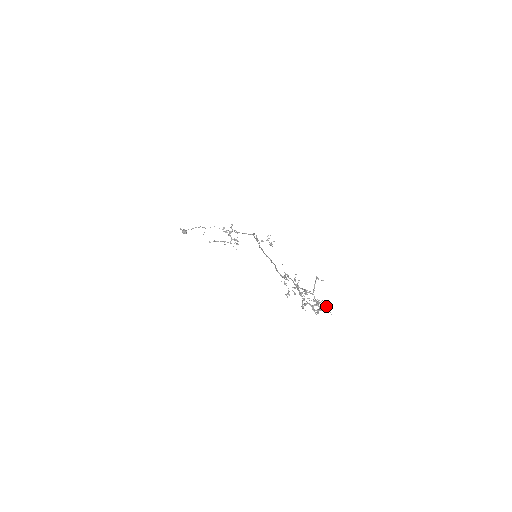
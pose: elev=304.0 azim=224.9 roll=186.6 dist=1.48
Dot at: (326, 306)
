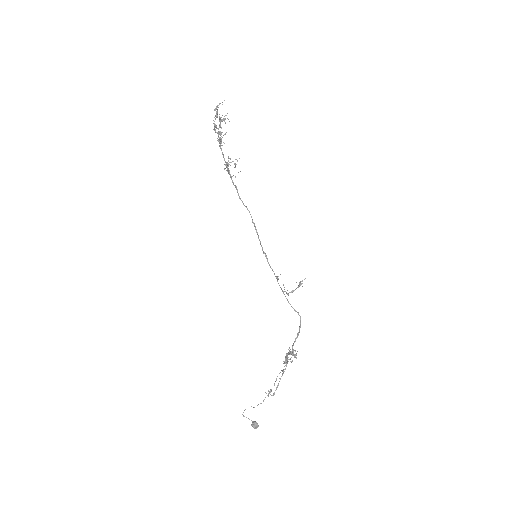
Dot at: occluded
